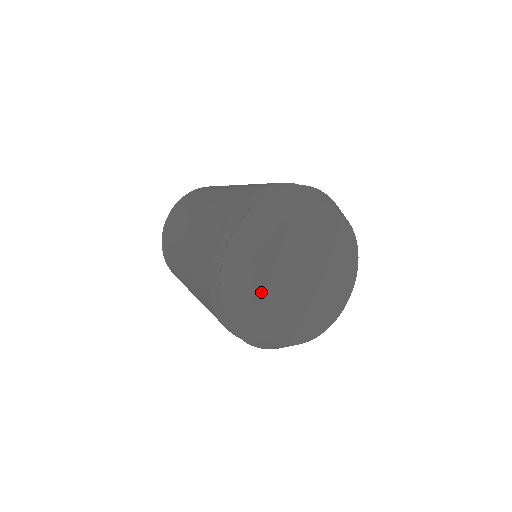
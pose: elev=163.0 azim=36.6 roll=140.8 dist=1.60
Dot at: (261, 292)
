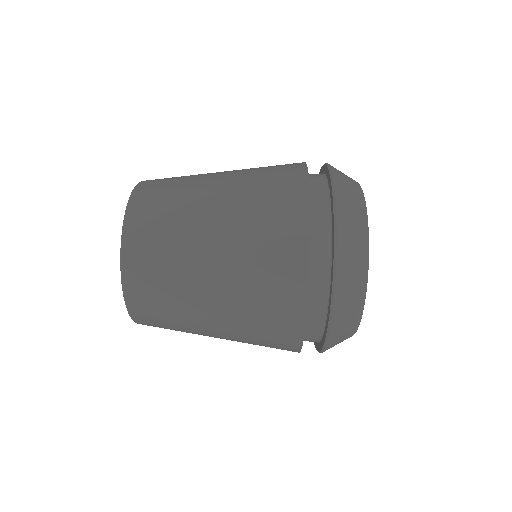
Dot at: occluded
